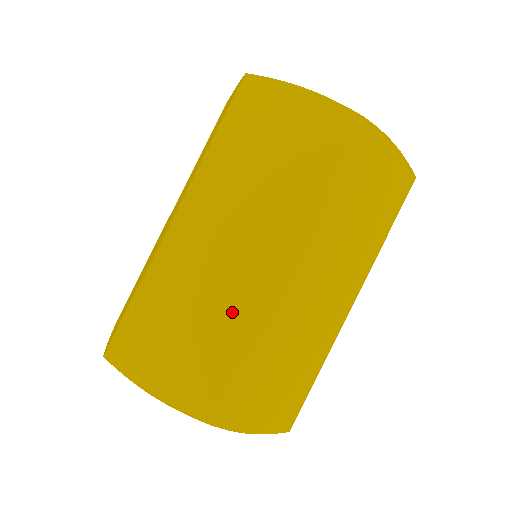
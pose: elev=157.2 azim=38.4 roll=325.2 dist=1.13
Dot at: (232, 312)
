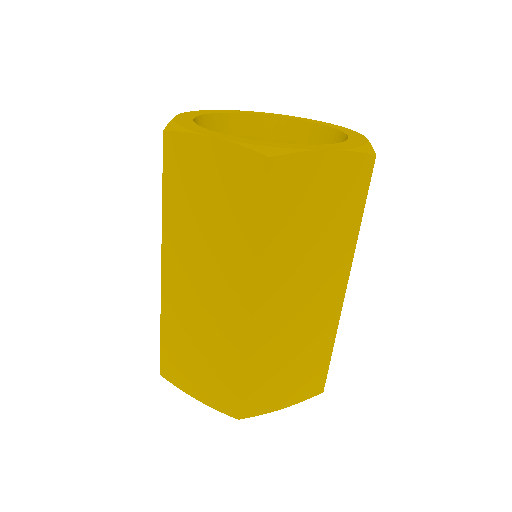
Dot at: (226, 343)
